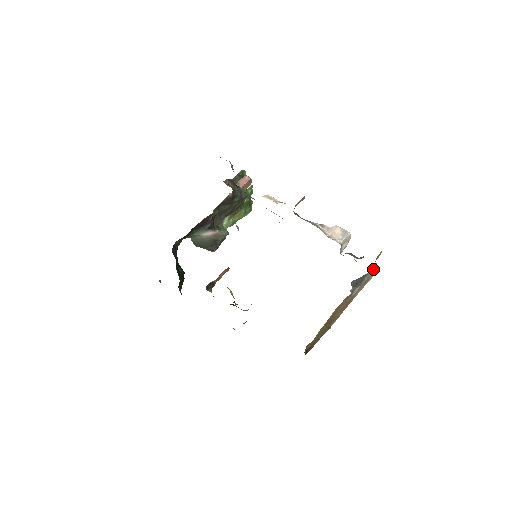
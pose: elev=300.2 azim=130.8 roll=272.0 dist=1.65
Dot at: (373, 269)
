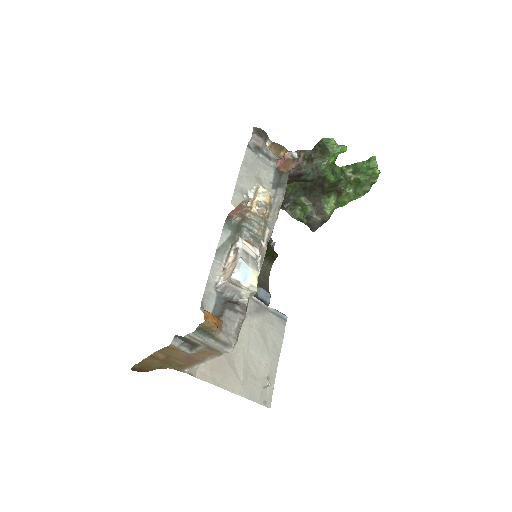
Dot at: (202, 338)
